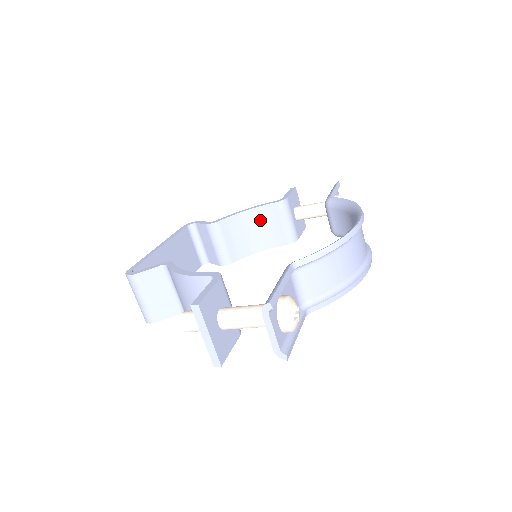
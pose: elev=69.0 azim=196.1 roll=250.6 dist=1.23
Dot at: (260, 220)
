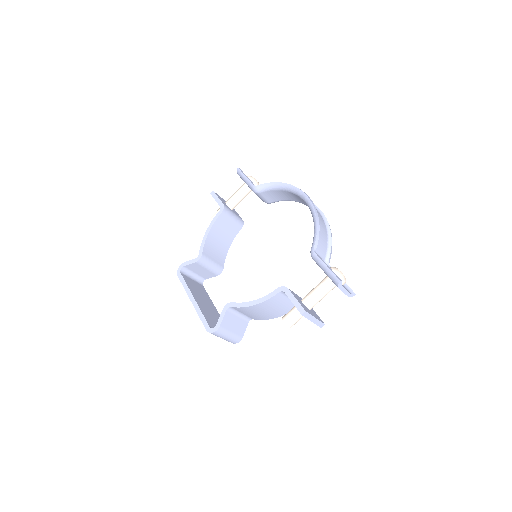
Dot at: (219, 230)
